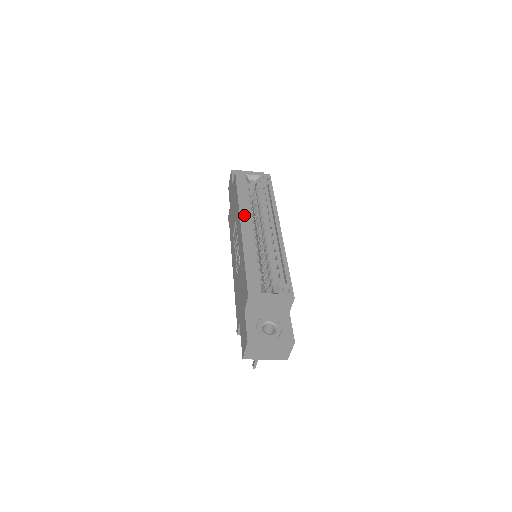
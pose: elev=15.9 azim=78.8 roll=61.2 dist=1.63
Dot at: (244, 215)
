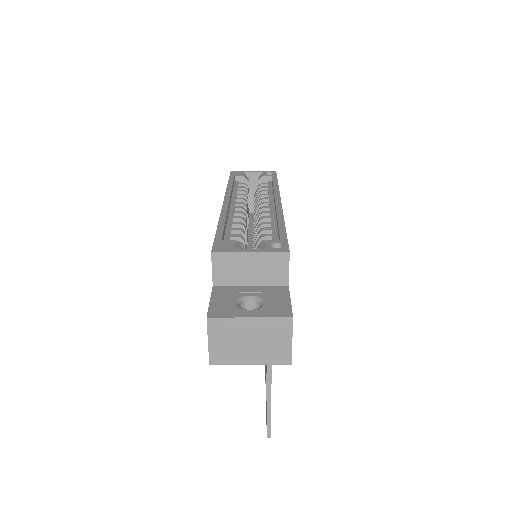
Dot at: (233, 199)
